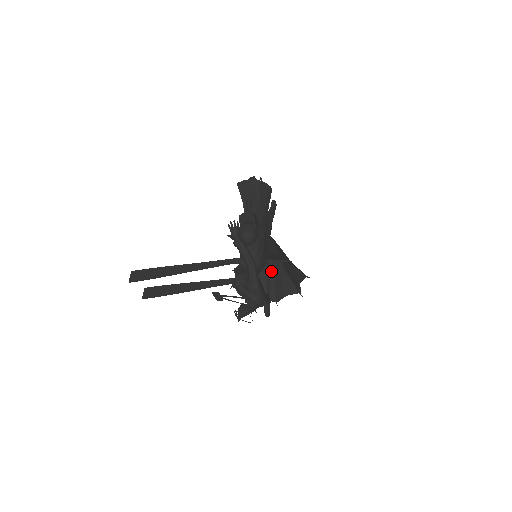
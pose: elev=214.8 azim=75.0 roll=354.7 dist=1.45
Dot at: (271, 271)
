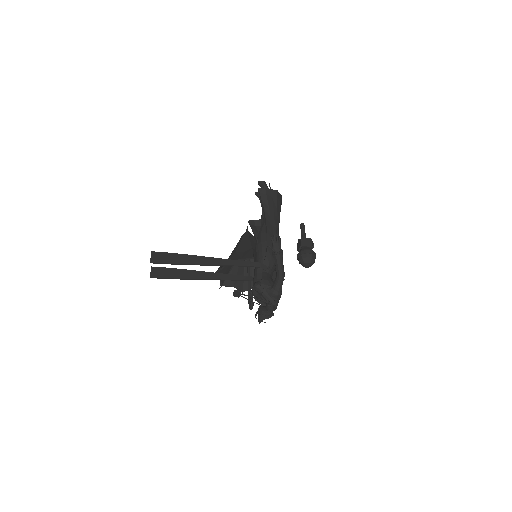
Dot at: occluded
